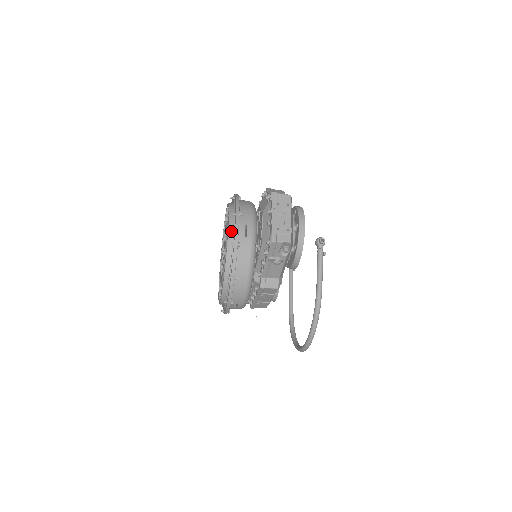
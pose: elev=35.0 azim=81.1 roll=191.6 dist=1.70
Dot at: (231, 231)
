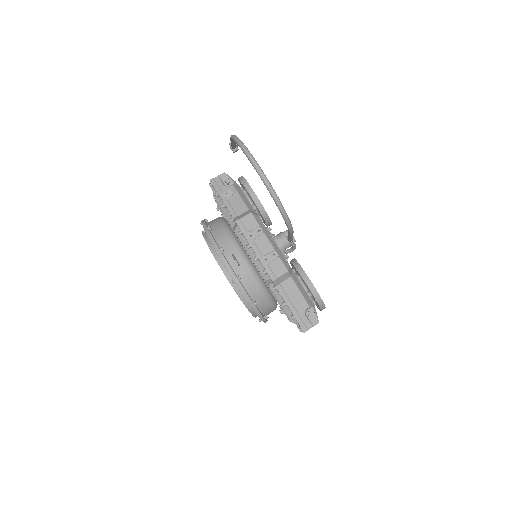
Dot at: occluded
